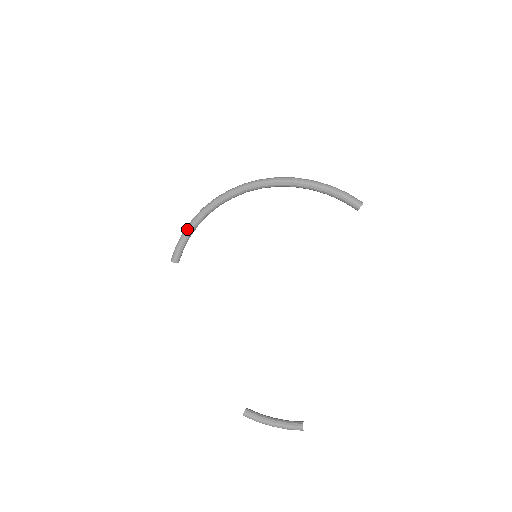
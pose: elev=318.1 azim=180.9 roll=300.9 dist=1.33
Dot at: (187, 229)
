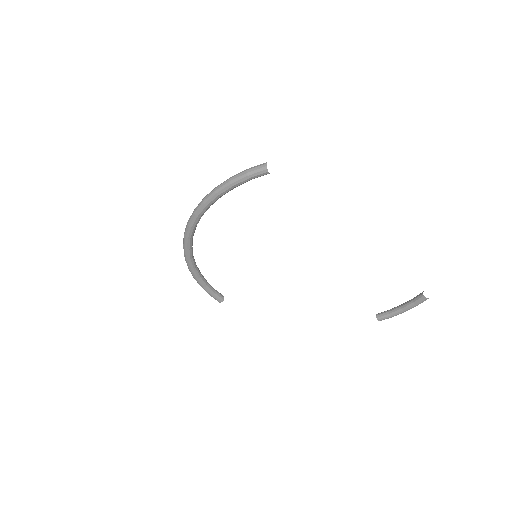
Dot at: (199, 284)
